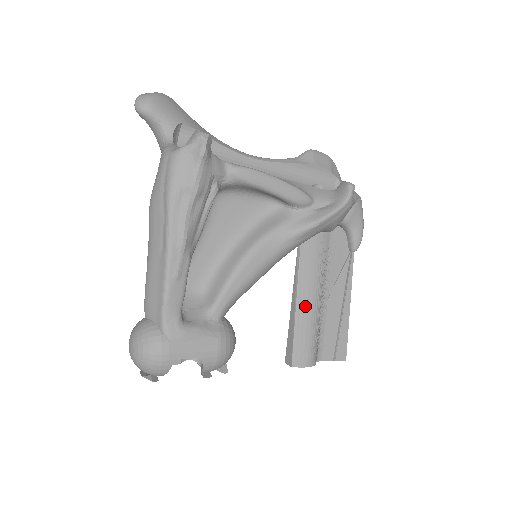
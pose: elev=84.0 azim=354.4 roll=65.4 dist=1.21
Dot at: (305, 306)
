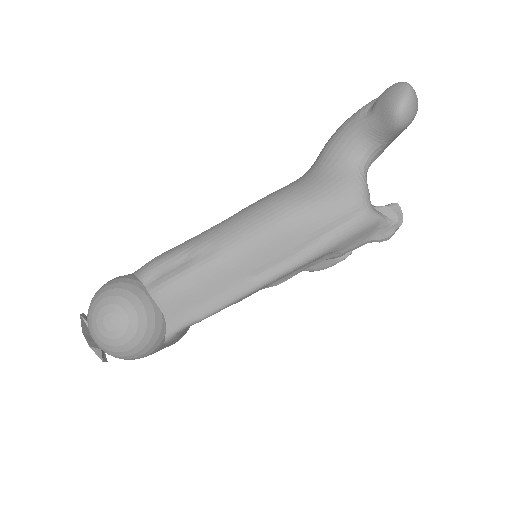
Dot at: occluded
